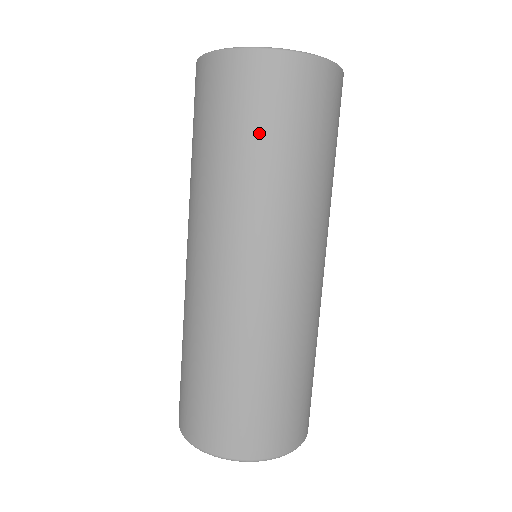
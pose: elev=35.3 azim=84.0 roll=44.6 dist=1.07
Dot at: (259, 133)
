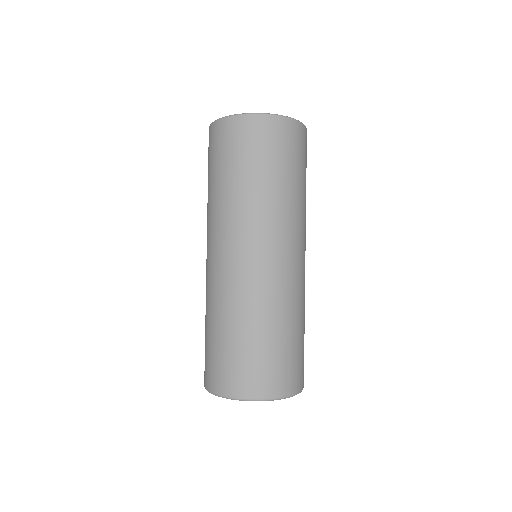
Dot at: (250, 165)
